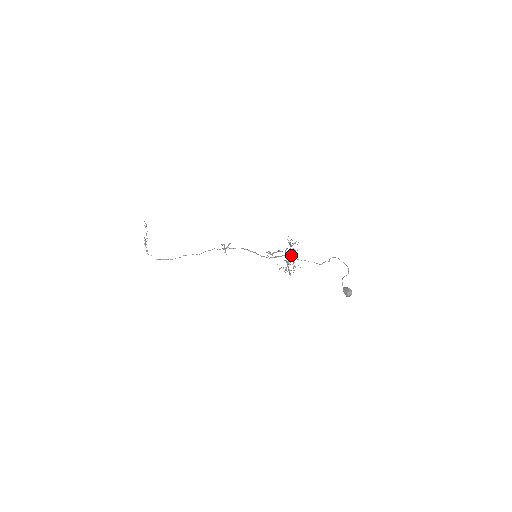
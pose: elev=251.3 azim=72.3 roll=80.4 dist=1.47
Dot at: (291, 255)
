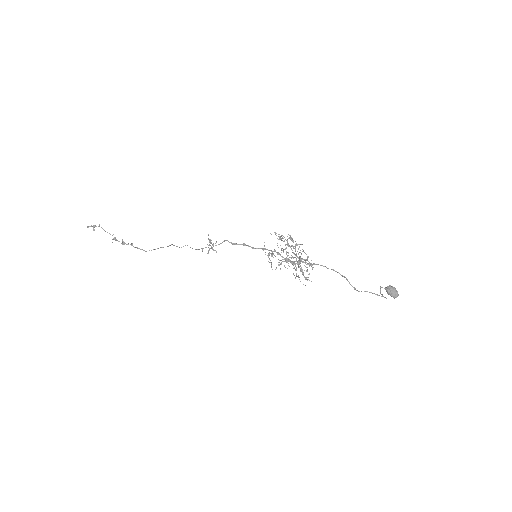
Dot at: occluded
